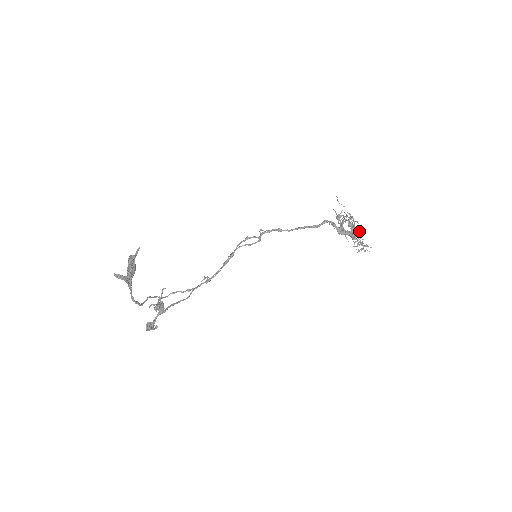
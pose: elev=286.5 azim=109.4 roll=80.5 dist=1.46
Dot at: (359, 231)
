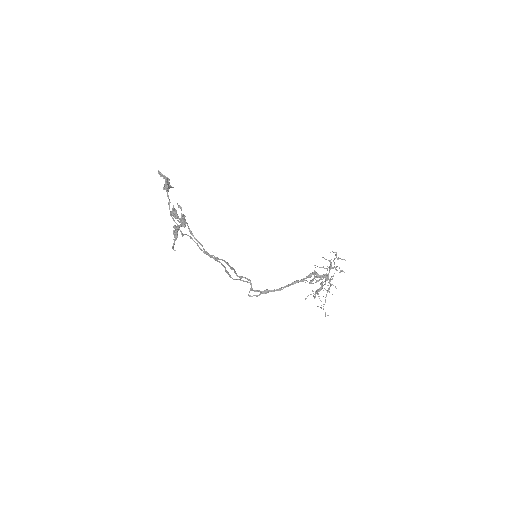
Dot at: occluded
